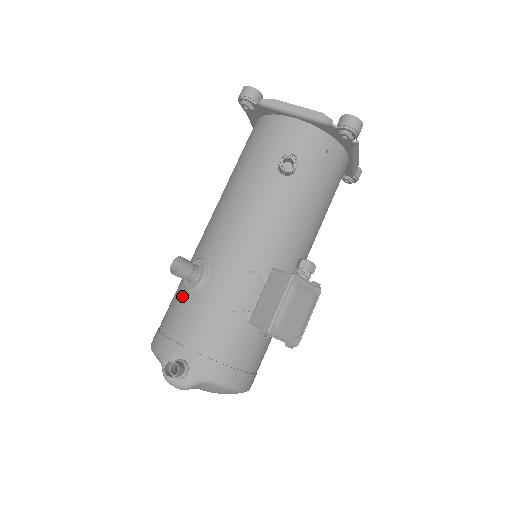
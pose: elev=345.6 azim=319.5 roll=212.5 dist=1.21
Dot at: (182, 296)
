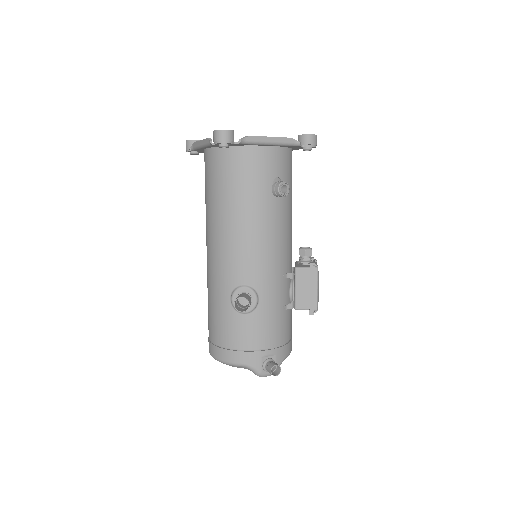
Dot at: (241, 319)
